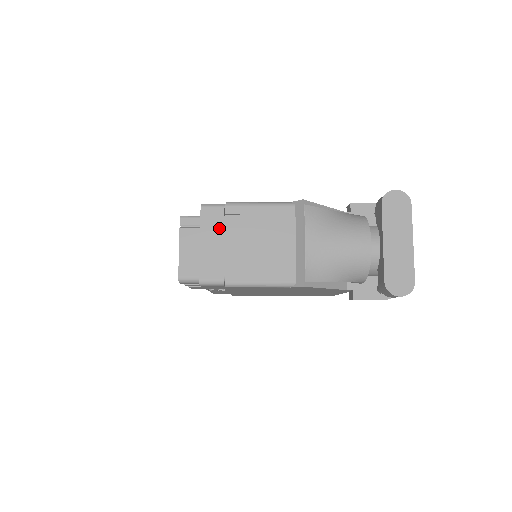
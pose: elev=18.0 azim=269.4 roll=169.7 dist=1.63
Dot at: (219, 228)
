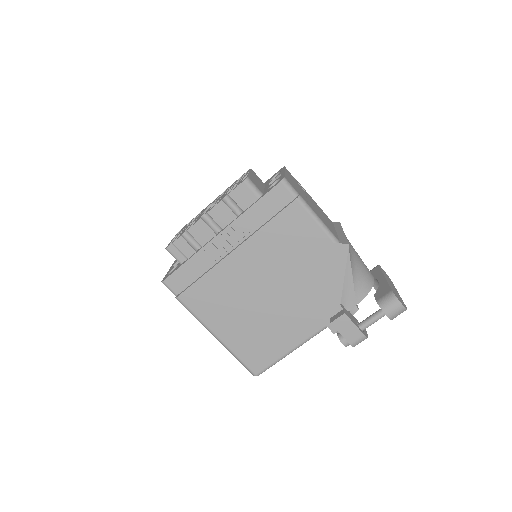
Dot at: (295, 181)
